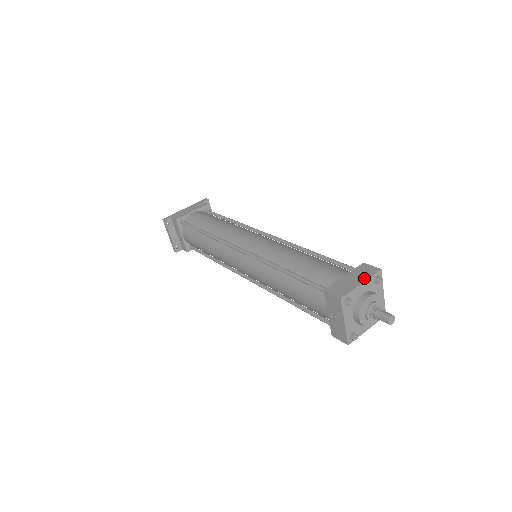
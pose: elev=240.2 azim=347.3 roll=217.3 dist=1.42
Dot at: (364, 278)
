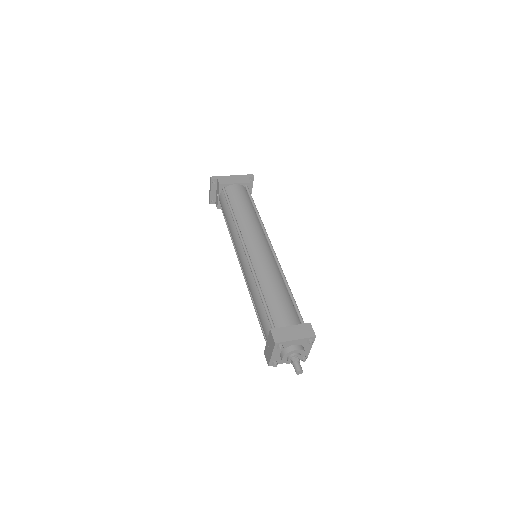
Dot at: (300, 336)
